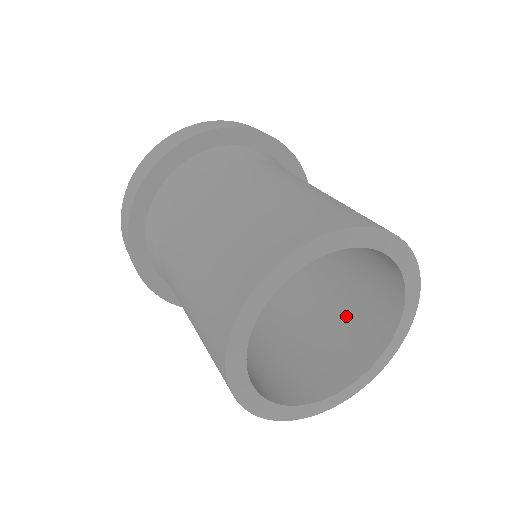
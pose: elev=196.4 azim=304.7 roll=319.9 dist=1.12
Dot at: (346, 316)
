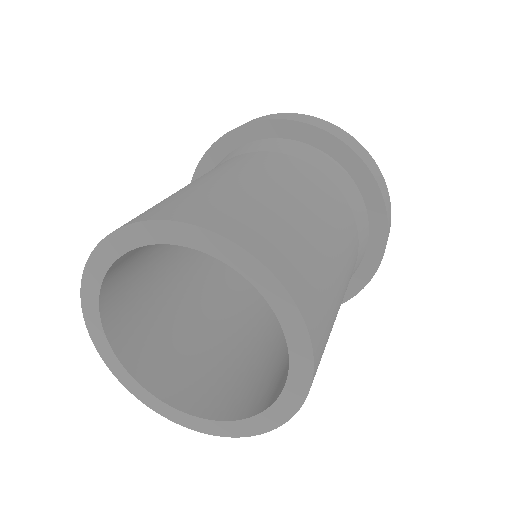
Dot at: occluded
